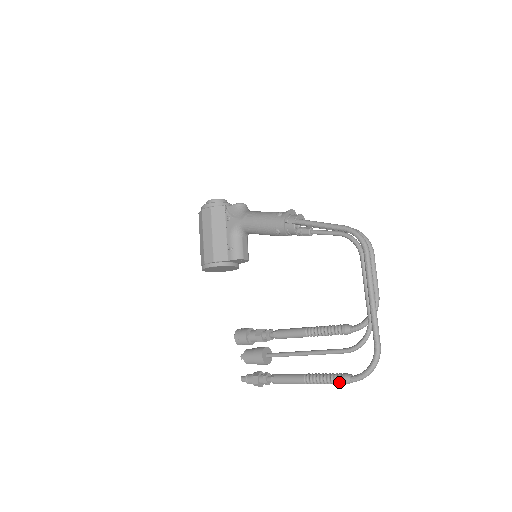
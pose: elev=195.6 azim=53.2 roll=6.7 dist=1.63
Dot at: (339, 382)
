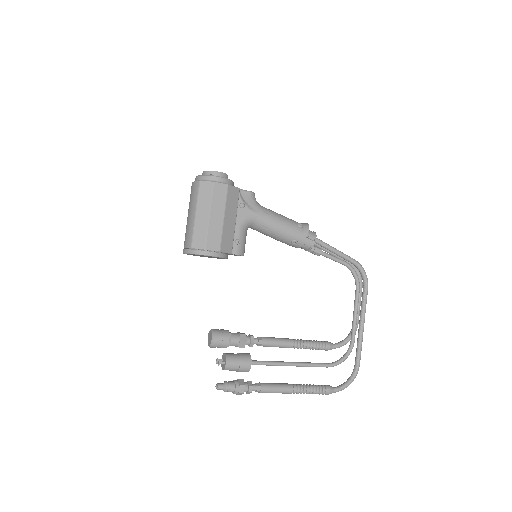
Dot at: (325, 393)
